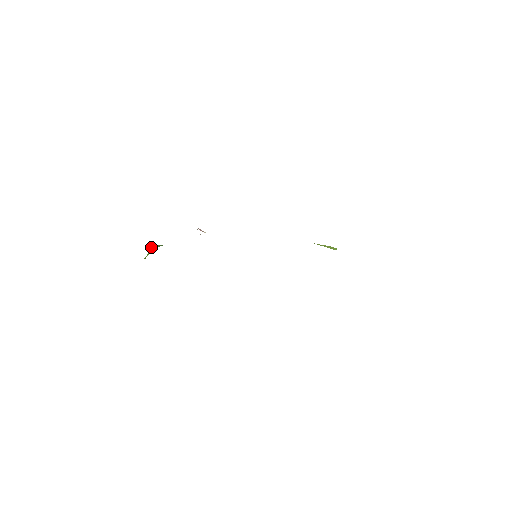
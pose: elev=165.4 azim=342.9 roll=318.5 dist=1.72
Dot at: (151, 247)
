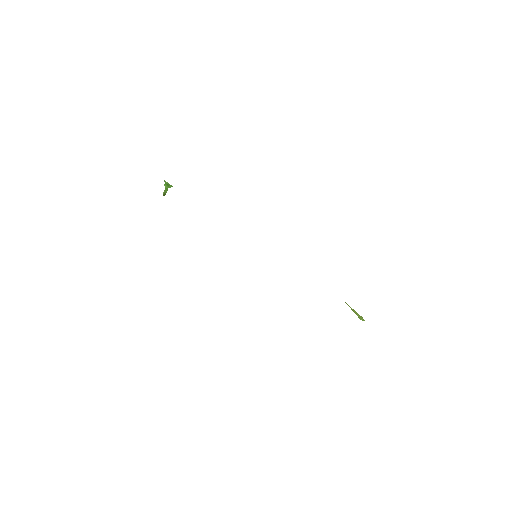
Dot at: (165, 184)
